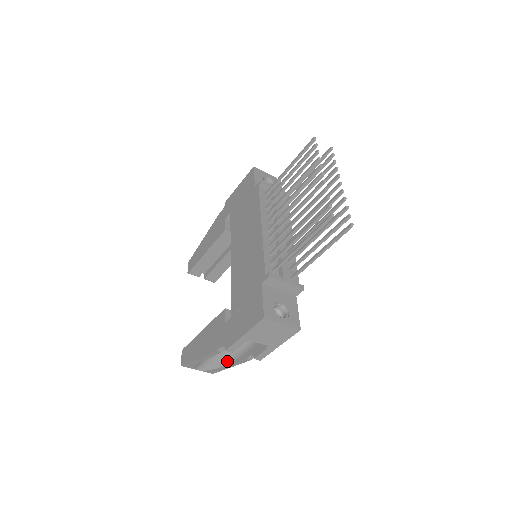
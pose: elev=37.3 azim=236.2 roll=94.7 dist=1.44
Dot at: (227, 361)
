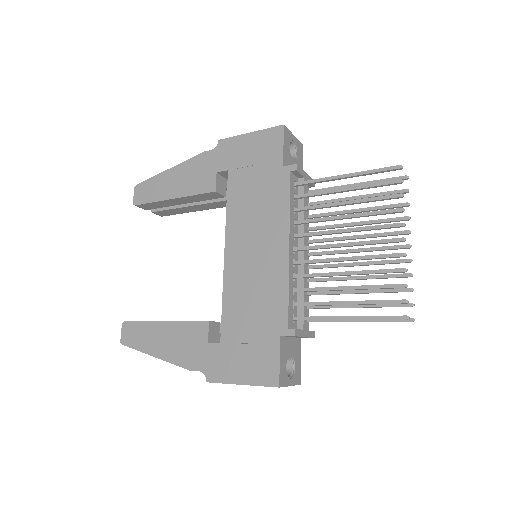
Dot at: occluded
